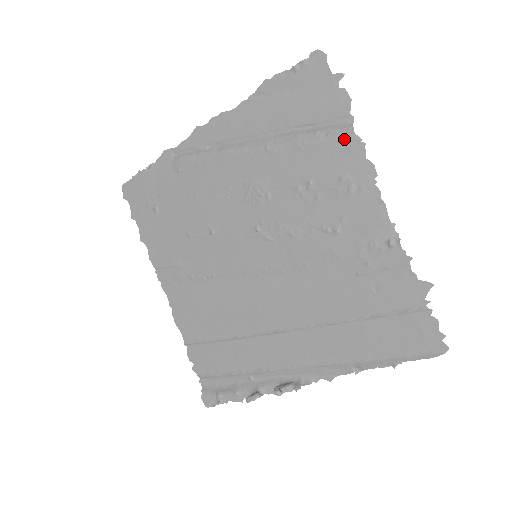
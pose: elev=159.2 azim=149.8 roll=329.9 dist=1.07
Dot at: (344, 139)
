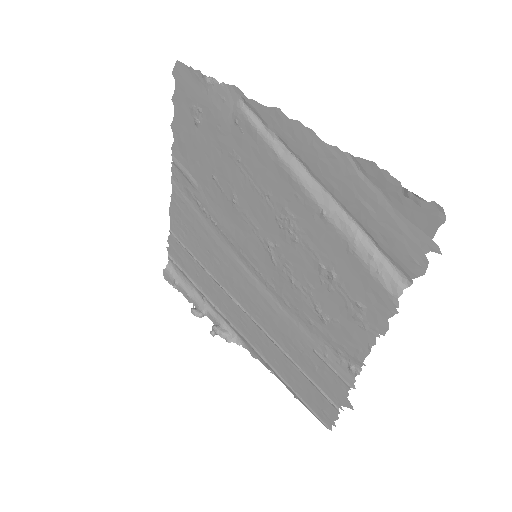
Dot at: (386, 291)
